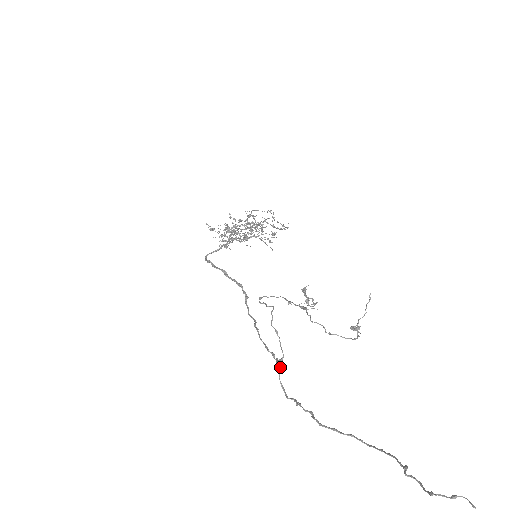
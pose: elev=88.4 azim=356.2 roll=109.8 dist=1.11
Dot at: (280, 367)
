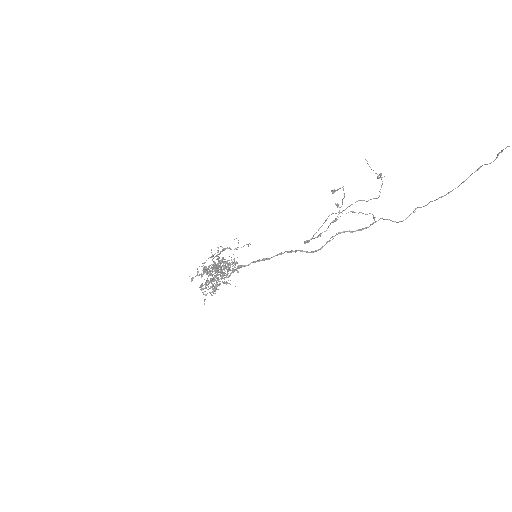
Dot at: (380, 218)
